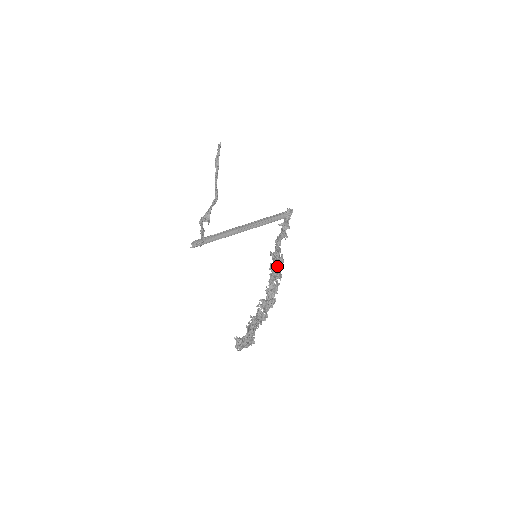
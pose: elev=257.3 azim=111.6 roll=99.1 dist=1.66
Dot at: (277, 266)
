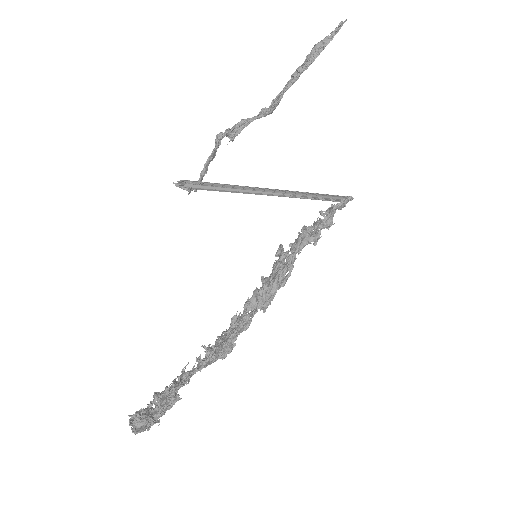
Dot at: (271, 293)
